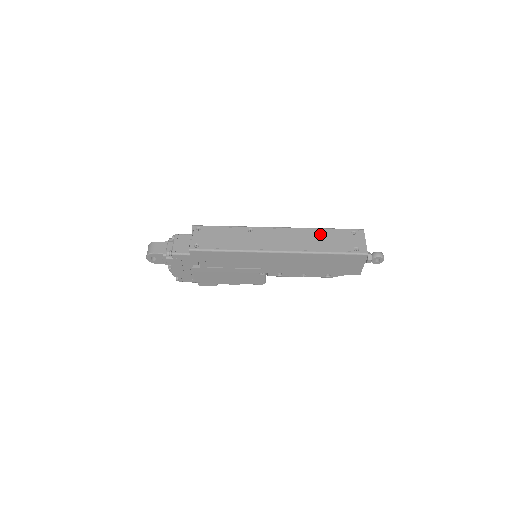
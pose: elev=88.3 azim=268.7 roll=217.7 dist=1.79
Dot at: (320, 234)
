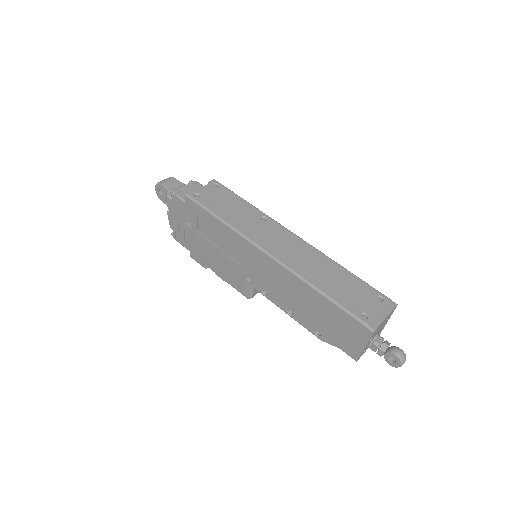
Dot at: (337, 272)
